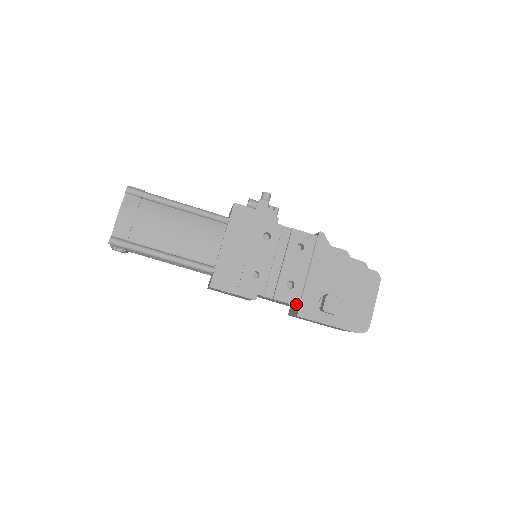
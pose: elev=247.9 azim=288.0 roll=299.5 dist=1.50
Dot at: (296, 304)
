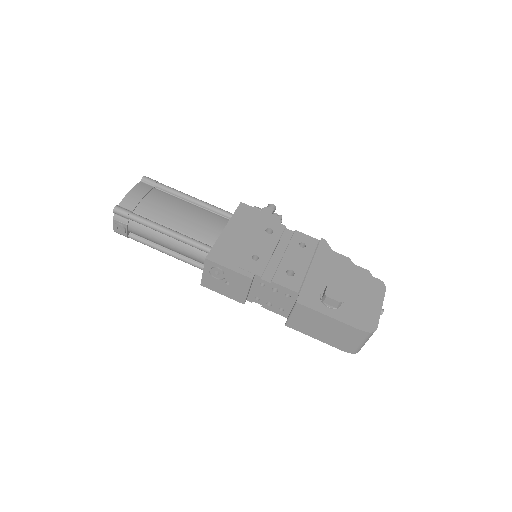
Dot at: (295, 290)
